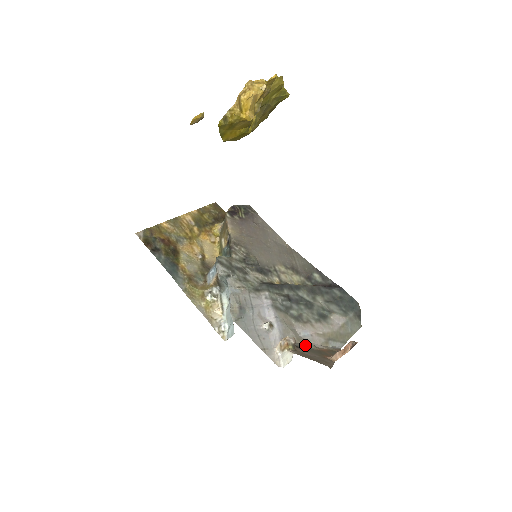
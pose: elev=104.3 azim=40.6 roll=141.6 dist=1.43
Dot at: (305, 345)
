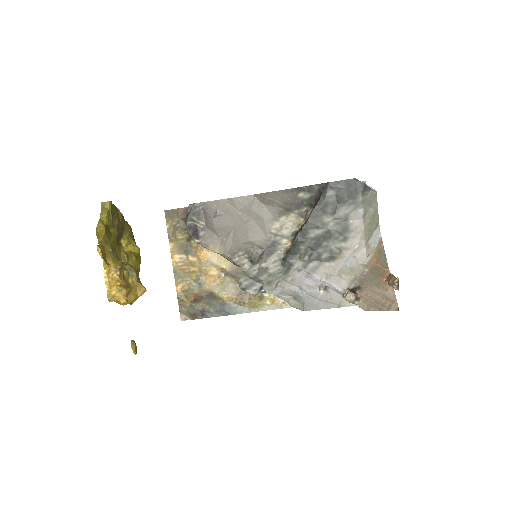
Dot at: (359, 275)
